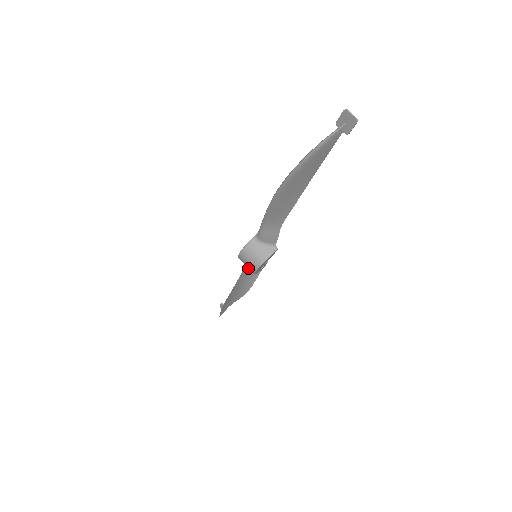
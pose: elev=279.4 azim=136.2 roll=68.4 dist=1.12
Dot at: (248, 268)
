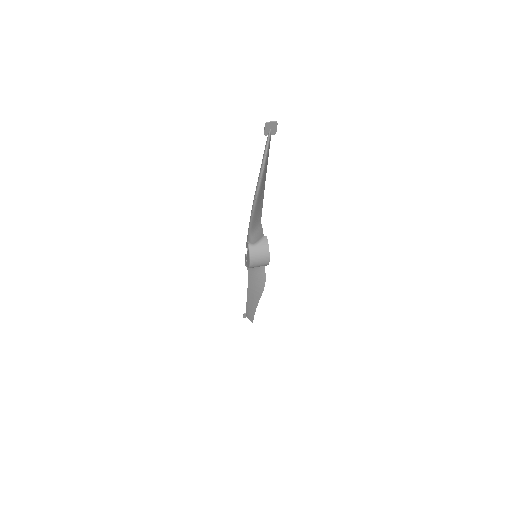
Dot at: (253, 270)
